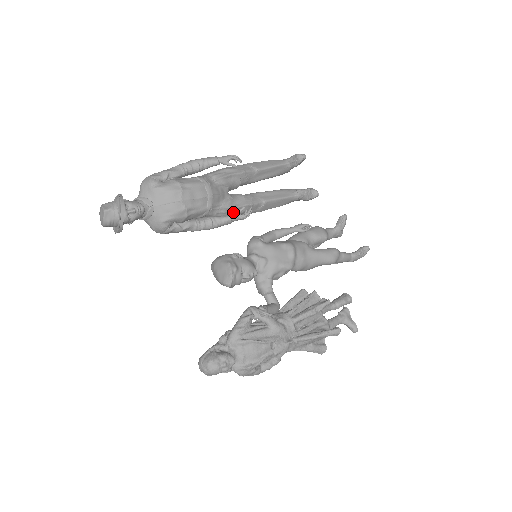
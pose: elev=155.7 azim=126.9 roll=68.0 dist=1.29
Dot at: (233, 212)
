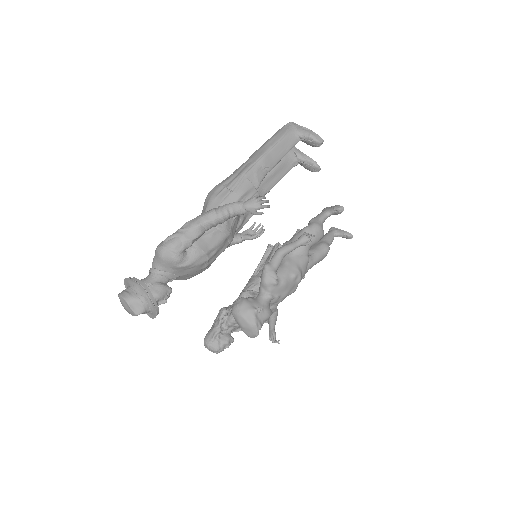
Dot at: occluded
